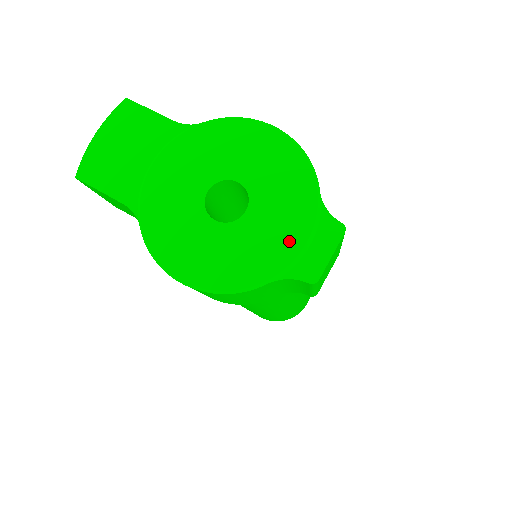
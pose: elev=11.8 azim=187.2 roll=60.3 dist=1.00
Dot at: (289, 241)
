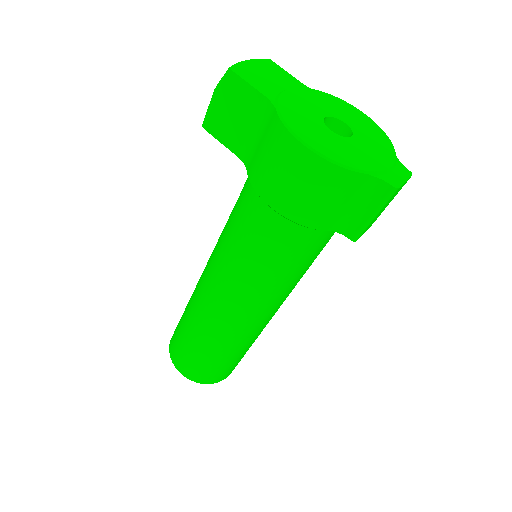
Dot at: (380, 161)
